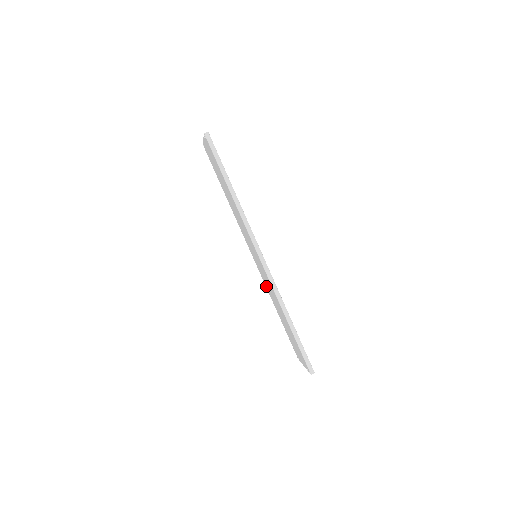
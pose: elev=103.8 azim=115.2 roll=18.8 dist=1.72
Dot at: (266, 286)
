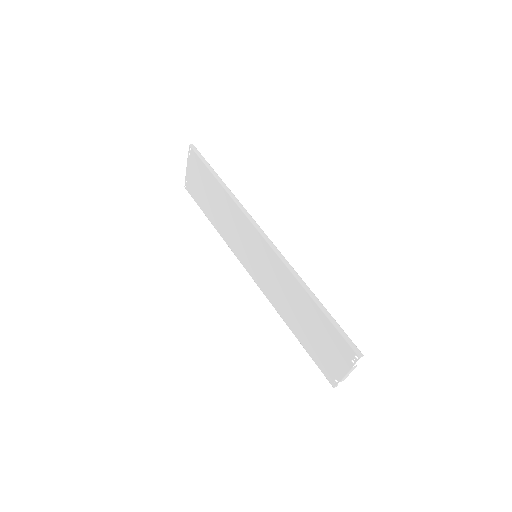
Dot at: (272, 300)
